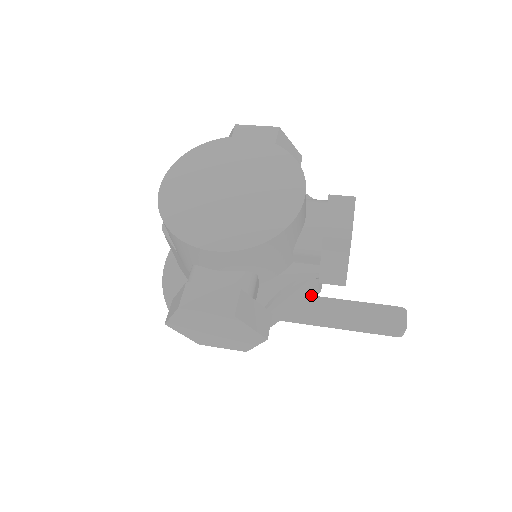
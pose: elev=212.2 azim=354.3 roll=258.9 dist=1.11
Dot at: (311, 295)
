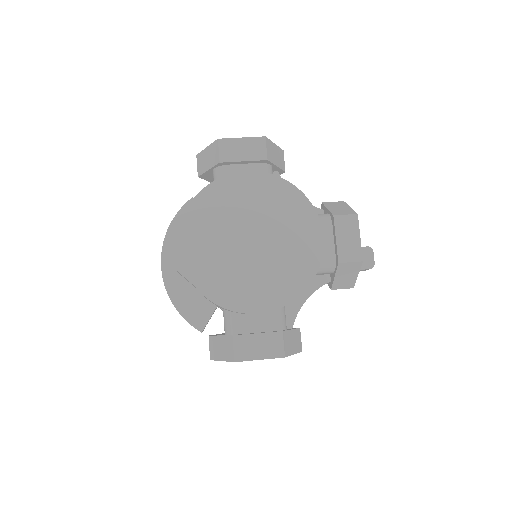
Dot at: occluded
